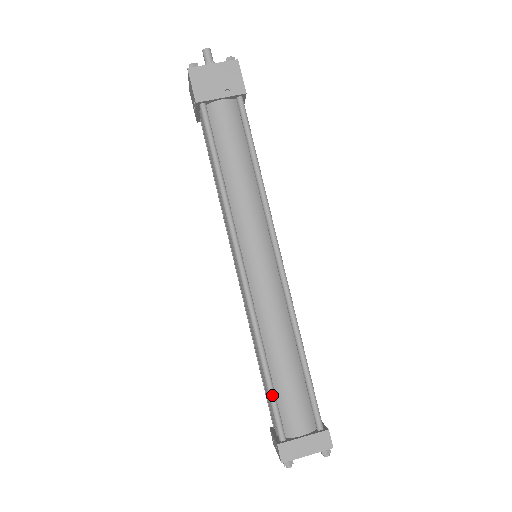
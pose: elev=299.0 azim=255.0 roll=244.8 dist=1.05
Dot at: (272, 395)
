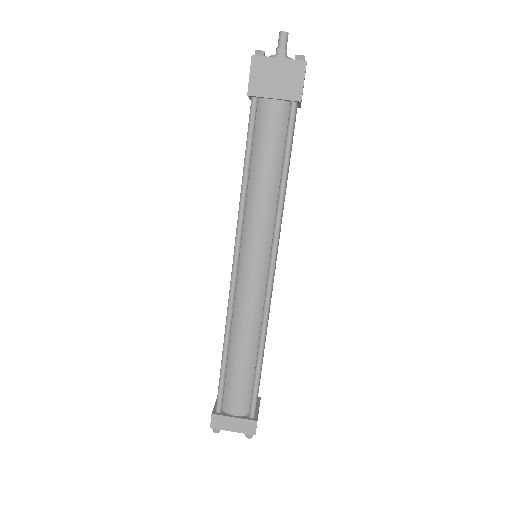
Dot at: (222, 377)
